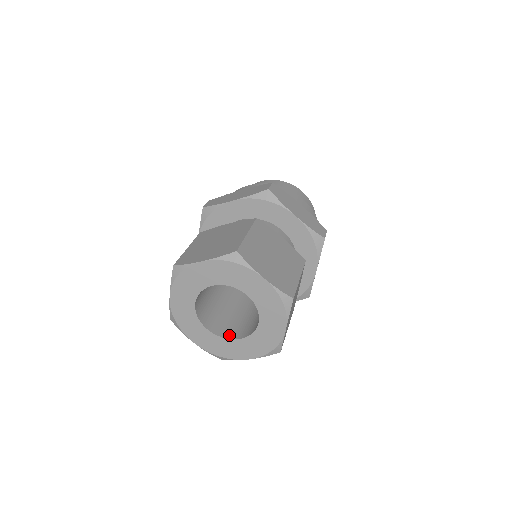
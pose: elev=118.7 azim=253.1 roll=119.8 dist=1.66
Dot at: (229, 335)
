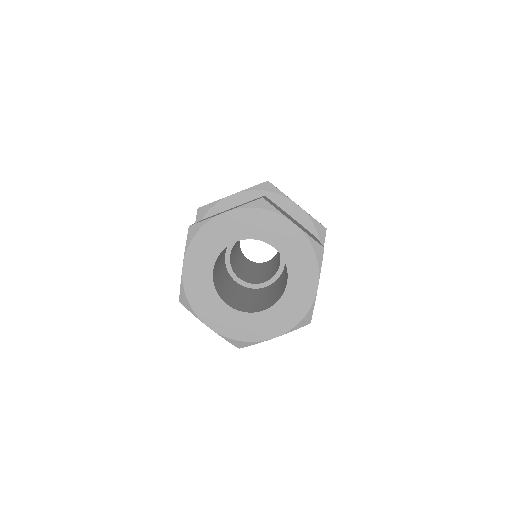
Dot at: (250, 310)
